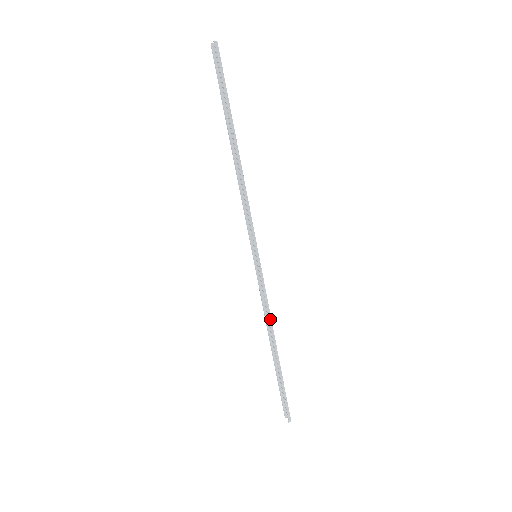
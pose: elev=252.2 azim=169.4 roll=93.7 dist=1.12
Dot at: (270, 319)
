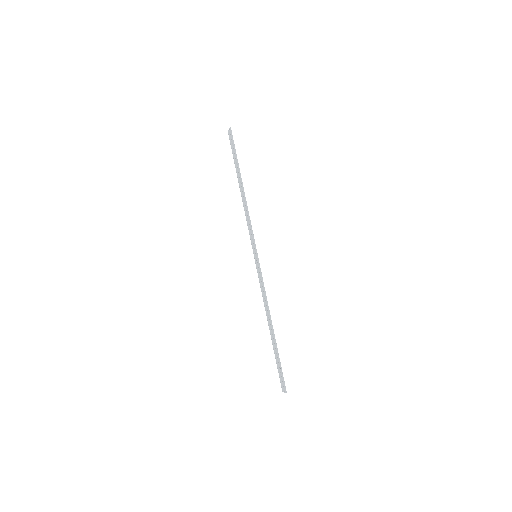
Dot at: (267, 302)
